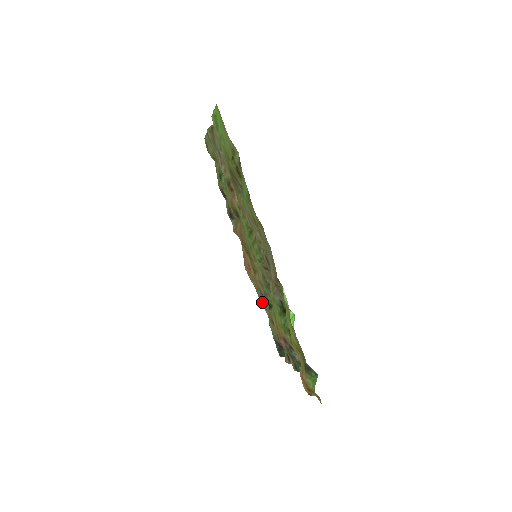
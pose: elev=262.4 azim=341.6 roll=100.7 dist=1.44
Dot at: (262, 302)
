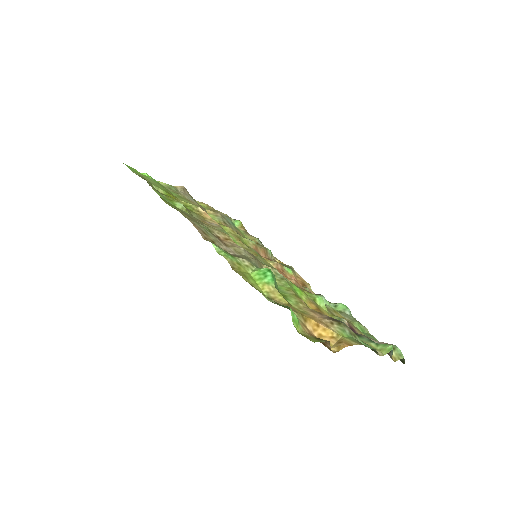
Dot at: occluded
